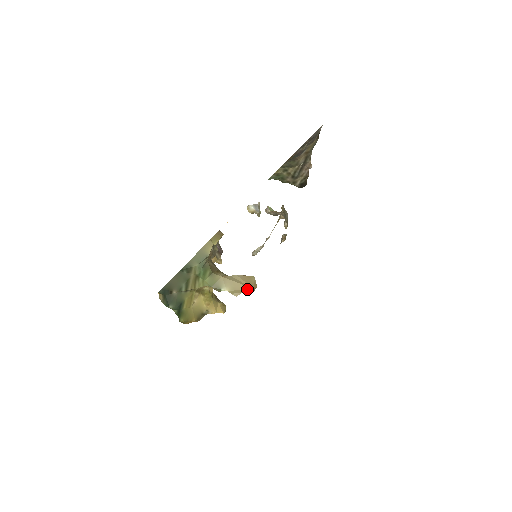
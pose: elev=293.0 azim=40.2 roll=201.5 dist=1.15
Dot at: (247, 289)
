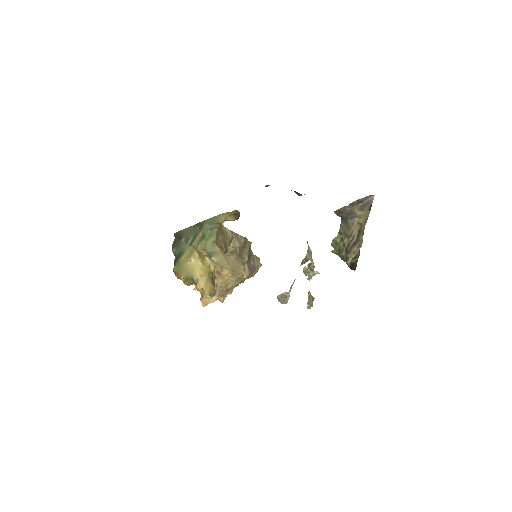
Dot at: (228, 269)
